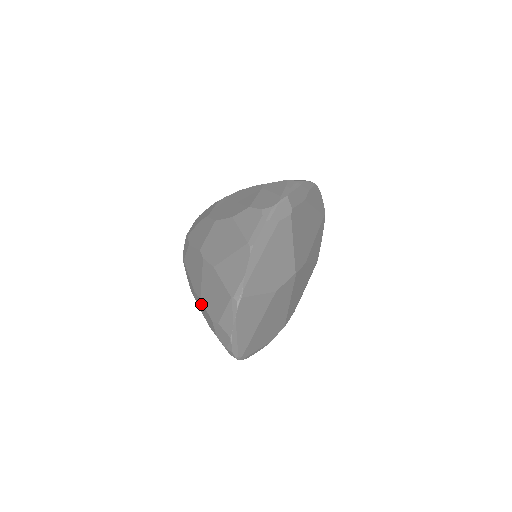
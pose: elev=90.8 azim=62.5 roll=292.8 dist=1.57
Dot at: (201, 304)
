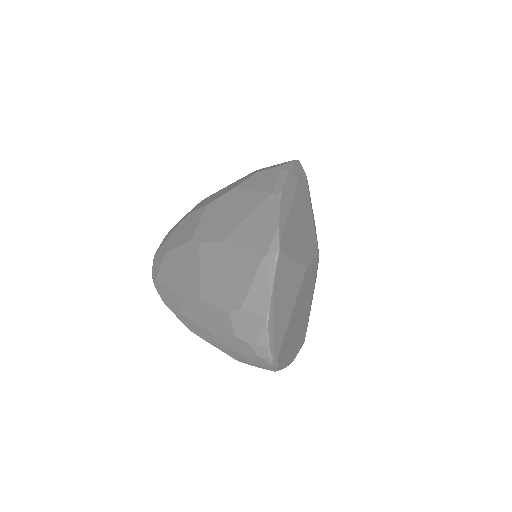
Dot at: (200, 306)
